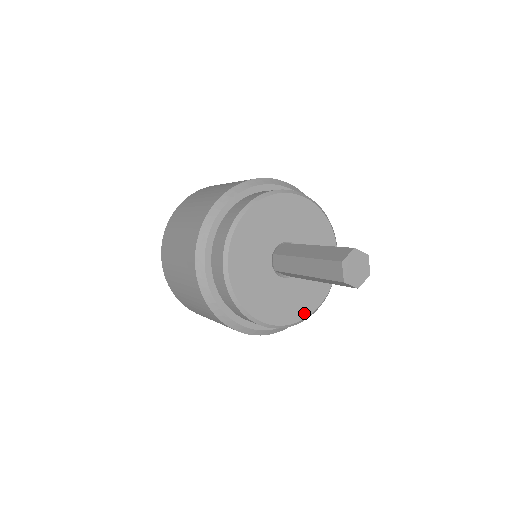
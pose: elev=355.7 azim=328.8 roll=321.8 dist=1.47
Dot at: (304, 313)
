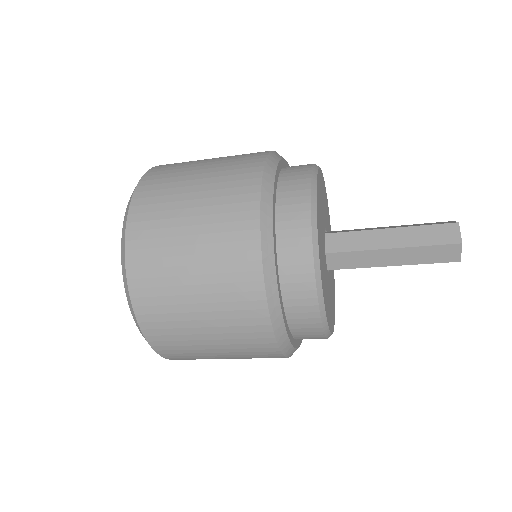
Dot at: (331, 326)
